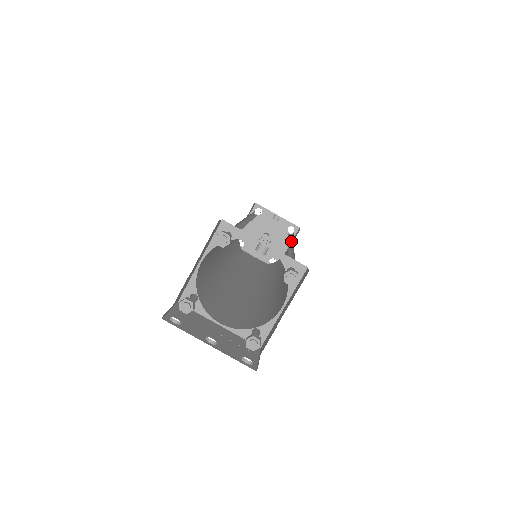
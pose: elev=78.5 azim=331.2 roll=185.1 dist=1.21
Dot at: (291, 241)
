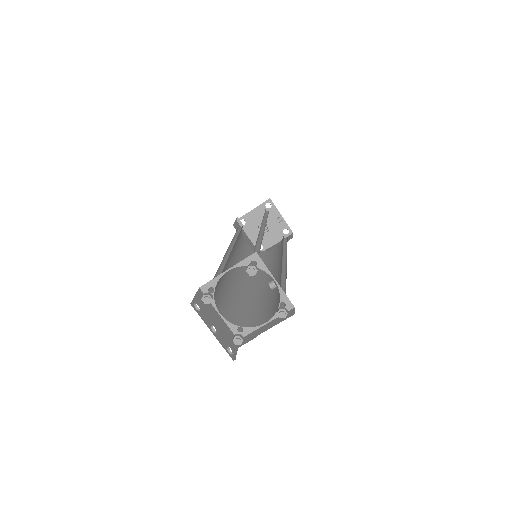
Dot at: (284, 251)
